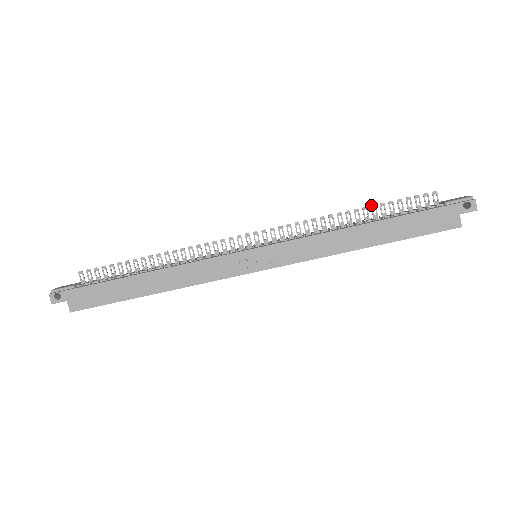
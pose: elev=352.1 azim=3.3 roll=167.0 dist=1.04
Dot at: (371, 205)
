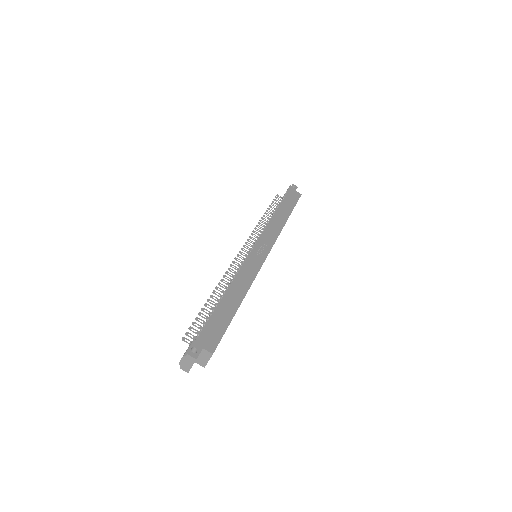
Dot at: (266, 211)
